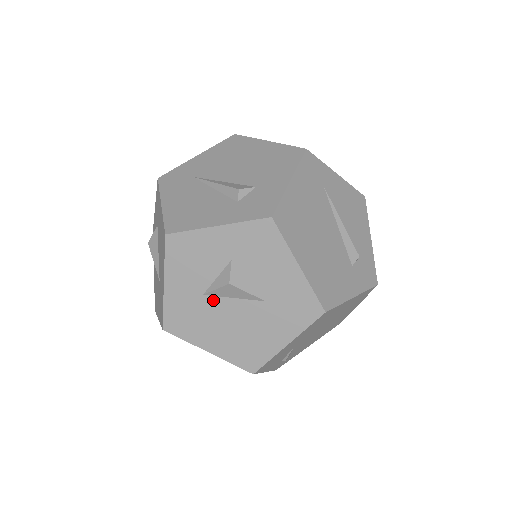
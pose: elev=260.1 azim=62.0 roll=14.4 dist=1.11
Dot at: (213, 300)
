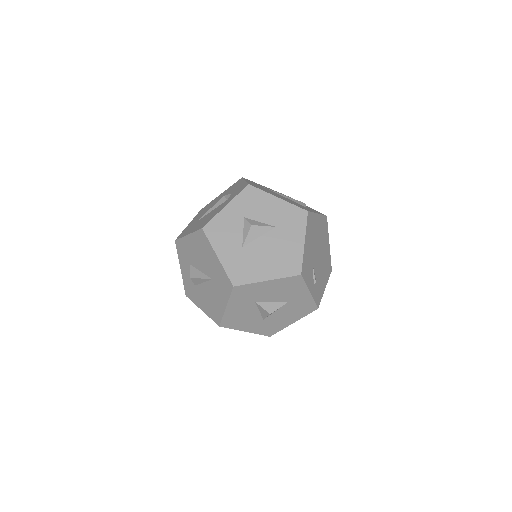
Dot at: (249, 246)
